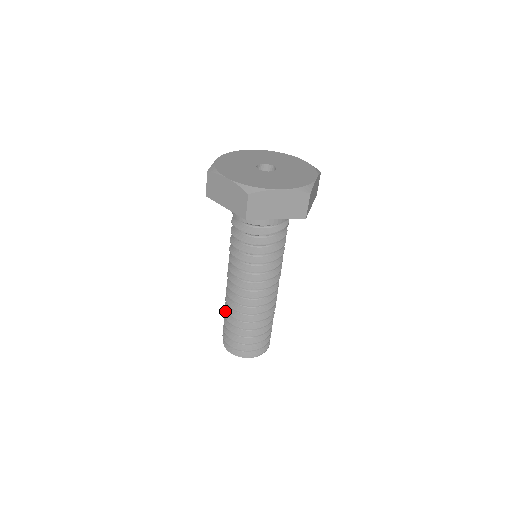
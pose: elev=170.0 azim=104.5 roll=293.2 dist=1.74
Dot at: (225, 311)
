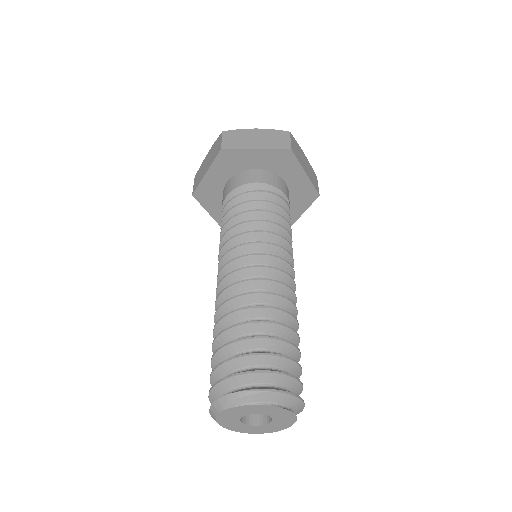
Dot at: occluded
